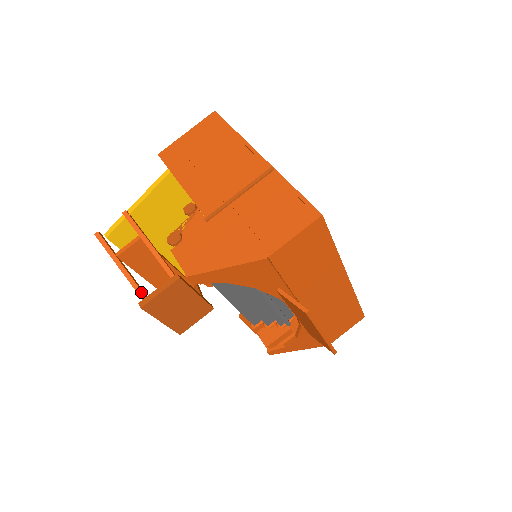
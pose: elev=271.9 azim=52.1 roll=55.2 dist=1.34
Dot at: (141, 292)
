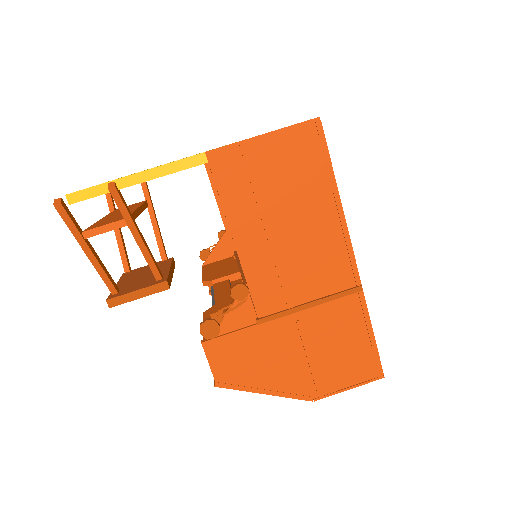
Dot at: (110, 282)
